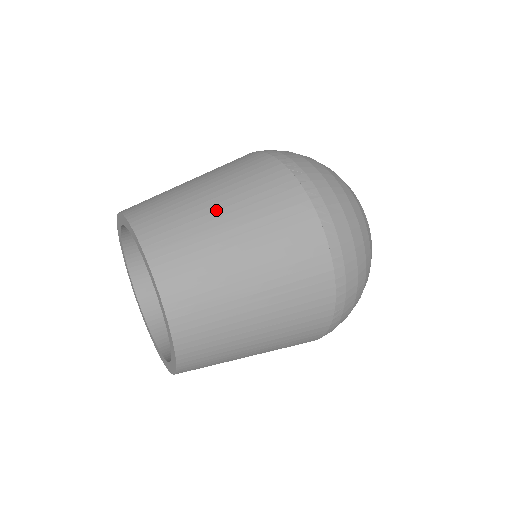
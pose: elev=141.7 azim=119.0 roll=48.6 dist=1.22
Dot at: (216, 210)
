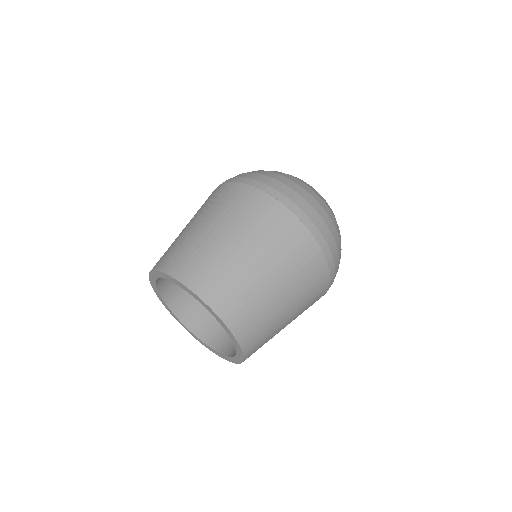
Dot at: (265, 278)
